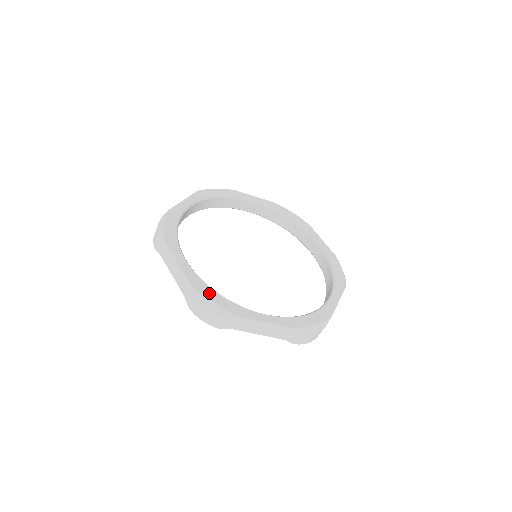
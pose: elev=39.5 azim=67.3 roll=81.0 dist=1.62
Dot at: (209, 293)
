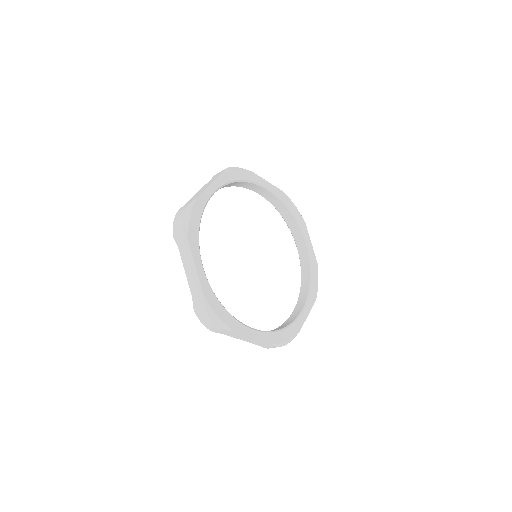
Dot at: (216, 306)
